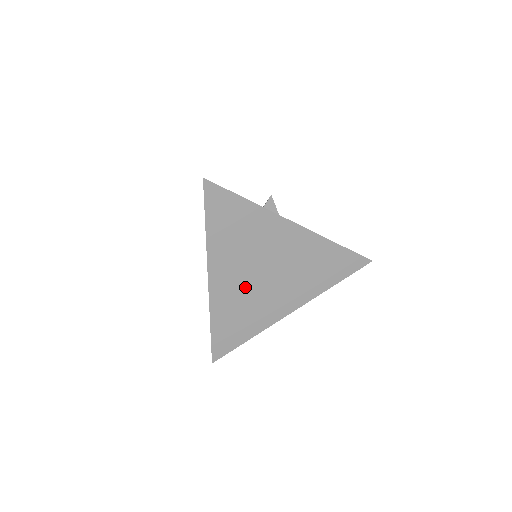
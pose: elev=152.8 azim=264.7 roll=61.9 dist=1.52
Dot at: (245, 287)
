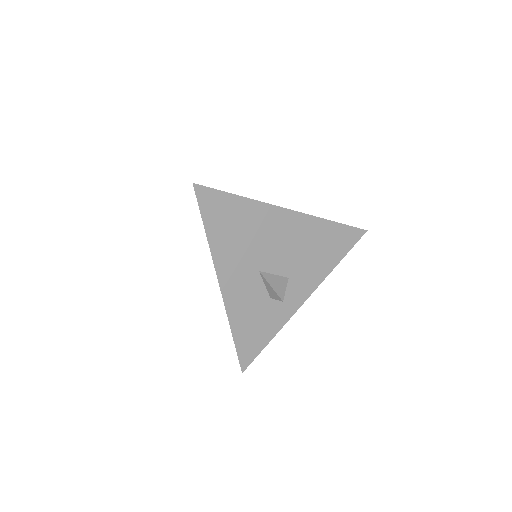
Dot at: occluded
